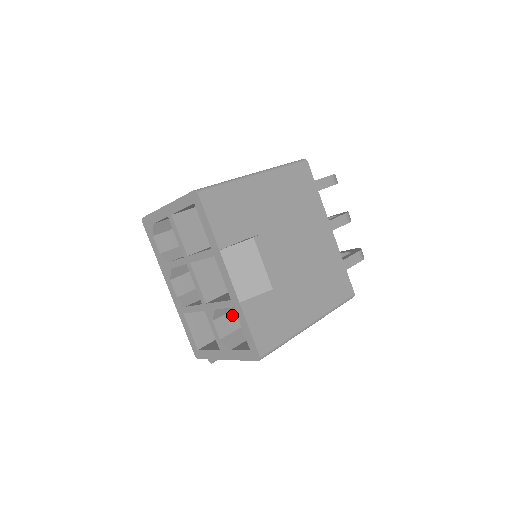
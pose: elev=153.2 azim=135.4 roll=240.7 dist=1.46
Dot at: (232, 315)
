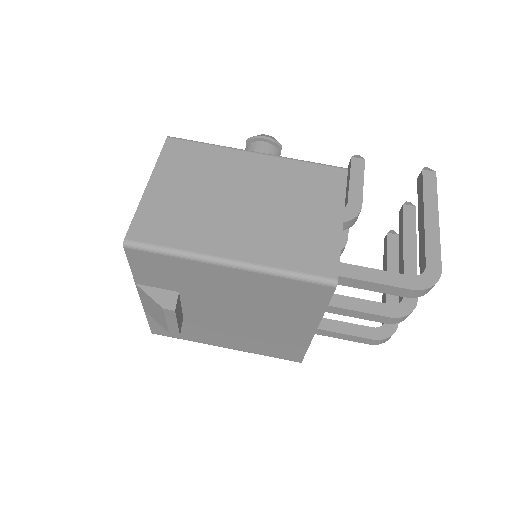
Dot at: occluded
